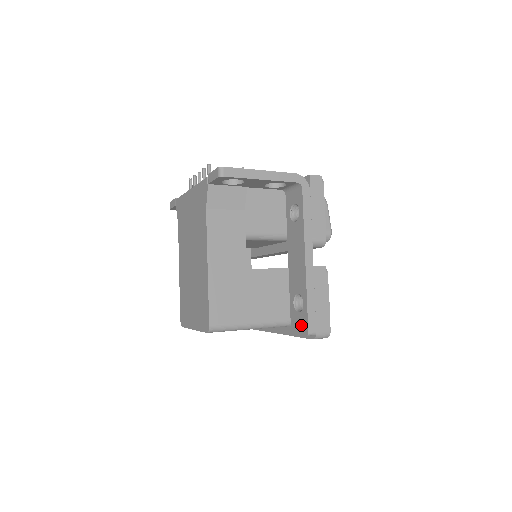
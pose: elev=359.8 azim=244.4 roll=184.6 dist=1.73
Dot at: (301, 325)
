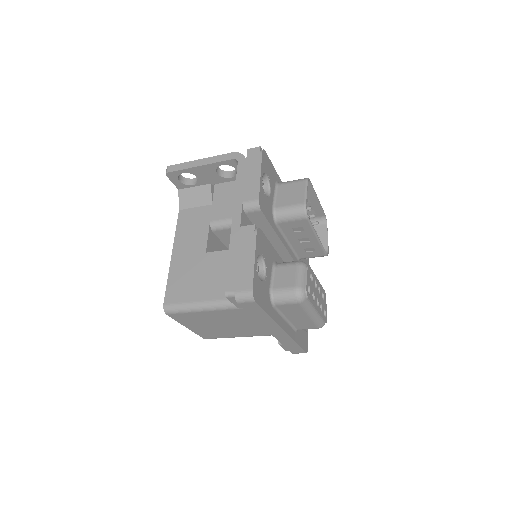
Dot at: occluded
